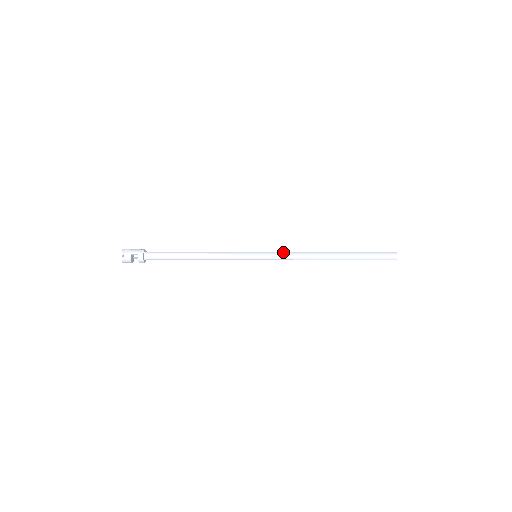
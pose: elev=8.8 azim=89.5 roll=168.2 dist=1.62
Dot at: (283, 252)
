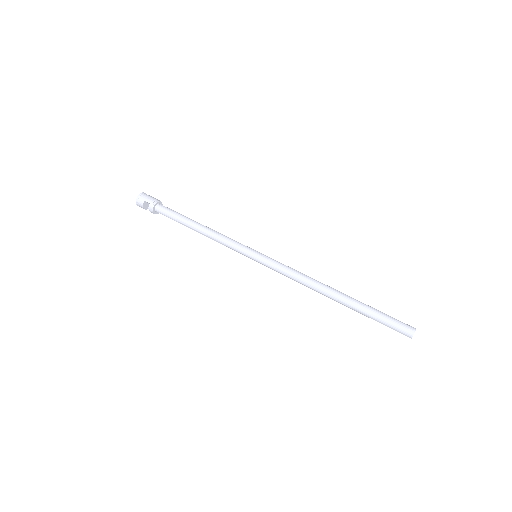
Dot at: (284, 265)
